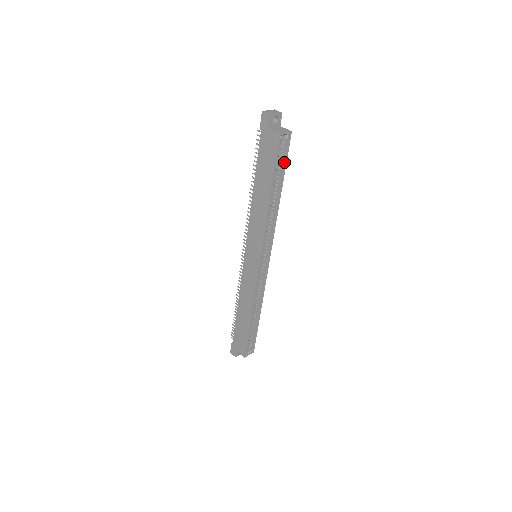
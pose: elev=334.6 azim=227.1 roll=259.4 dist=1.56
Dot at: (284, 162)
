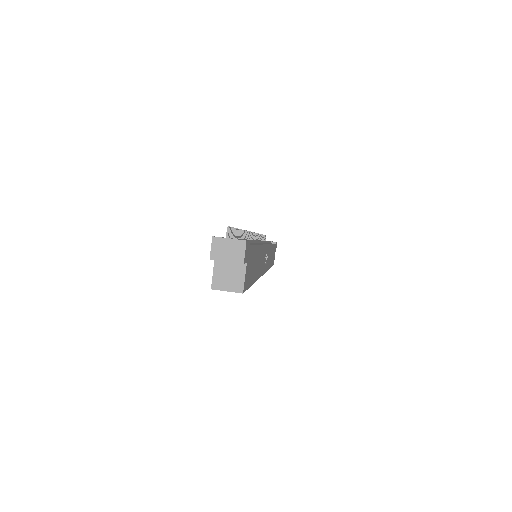
Dot at: occluded
